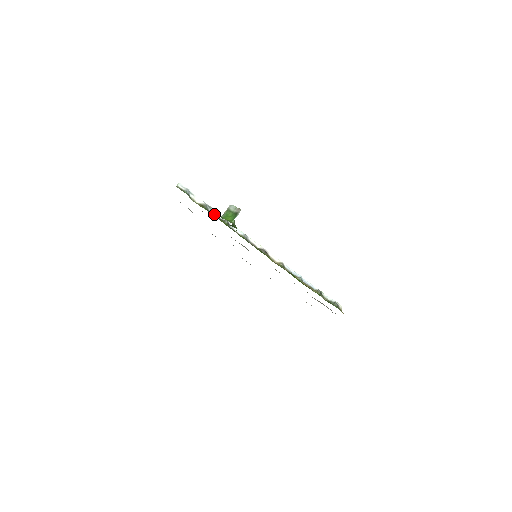
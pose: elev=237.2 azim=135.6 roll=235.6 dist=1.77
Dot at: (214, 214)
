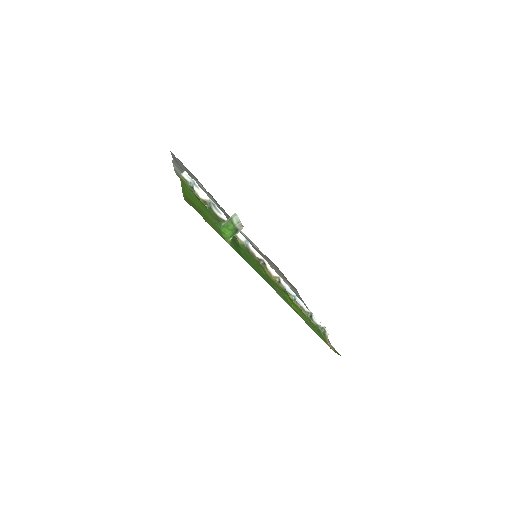
Dot at: (217, 213)
